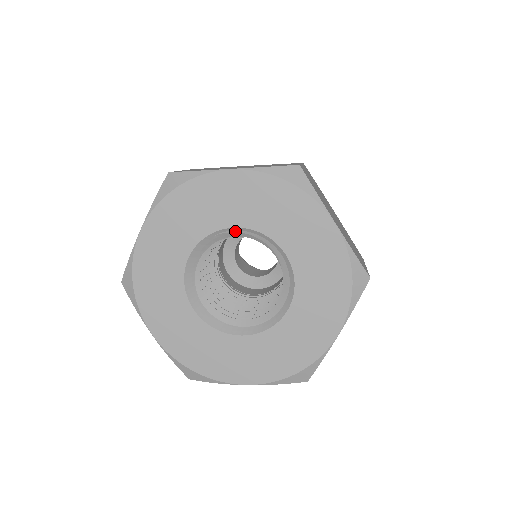
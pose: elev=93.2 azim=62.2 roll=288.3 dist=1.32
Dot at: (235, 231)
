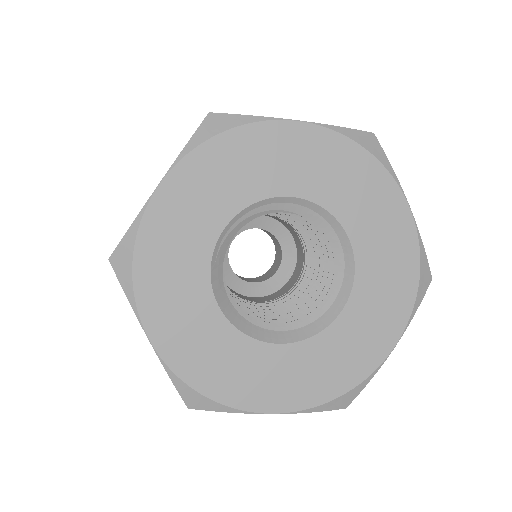
Dot at: (227, 233)
